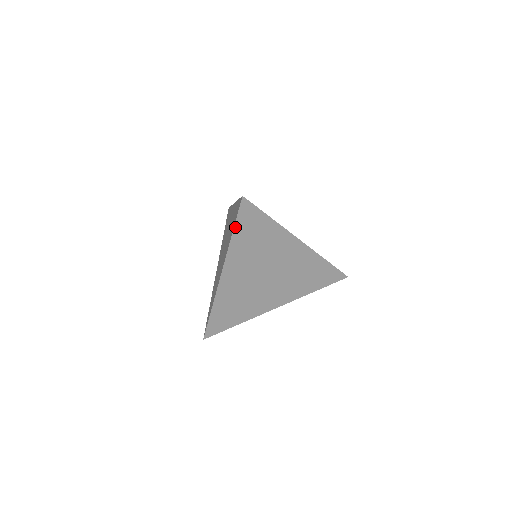
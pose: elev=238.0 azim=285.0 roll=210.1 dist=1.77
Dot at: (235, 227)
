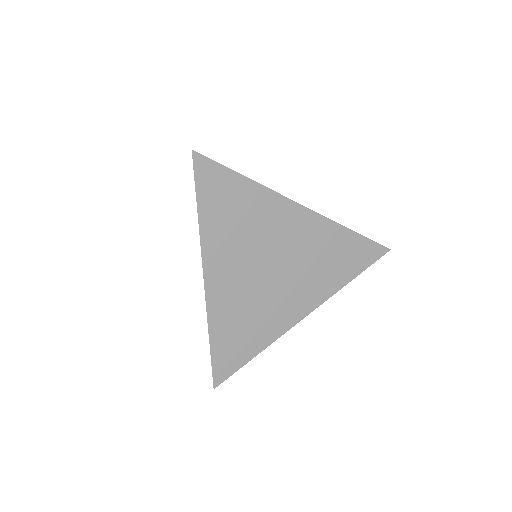
Dot at: (198, 200)
